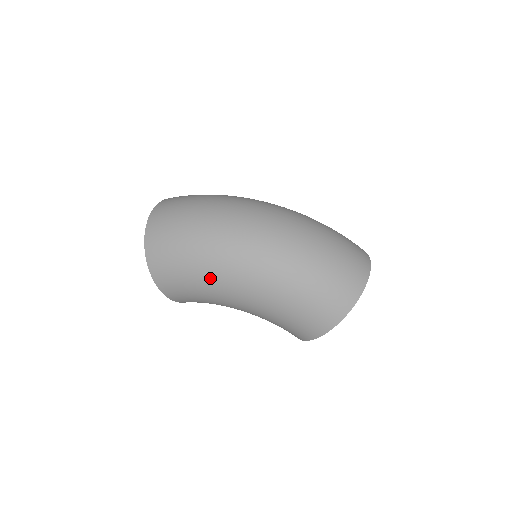
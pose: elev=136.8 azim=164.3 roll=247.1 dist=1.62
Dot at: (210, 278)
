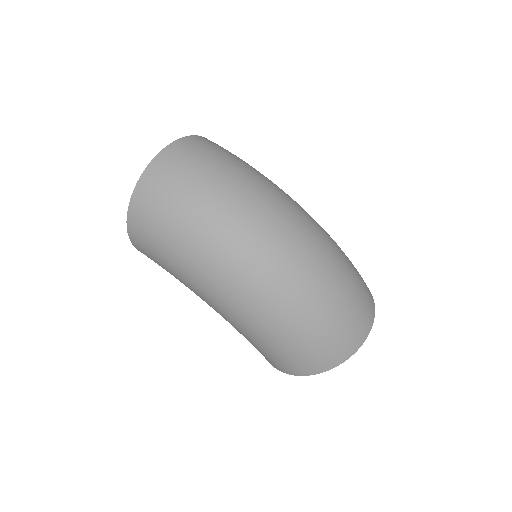
Dot at: (189, 279)
